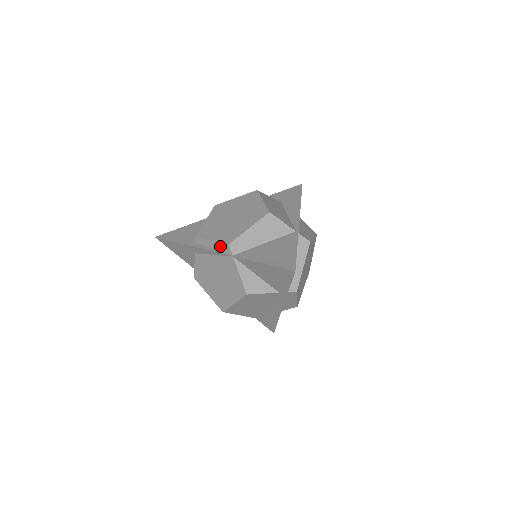
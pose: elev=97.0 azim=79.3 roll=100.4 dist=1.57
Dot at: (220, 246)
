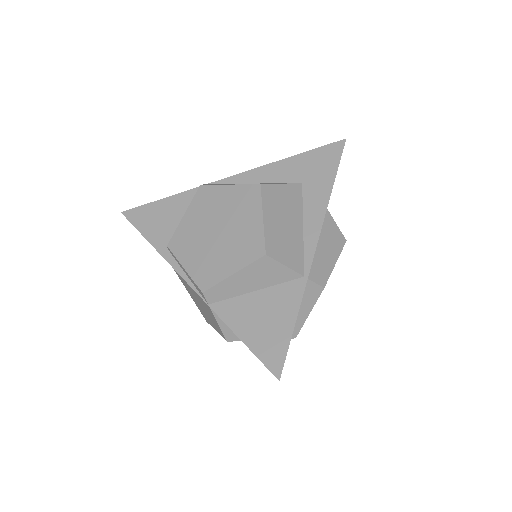
Dot at: (194, 283)
